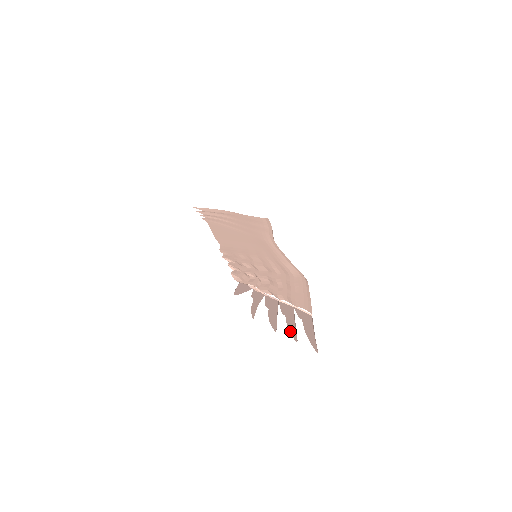
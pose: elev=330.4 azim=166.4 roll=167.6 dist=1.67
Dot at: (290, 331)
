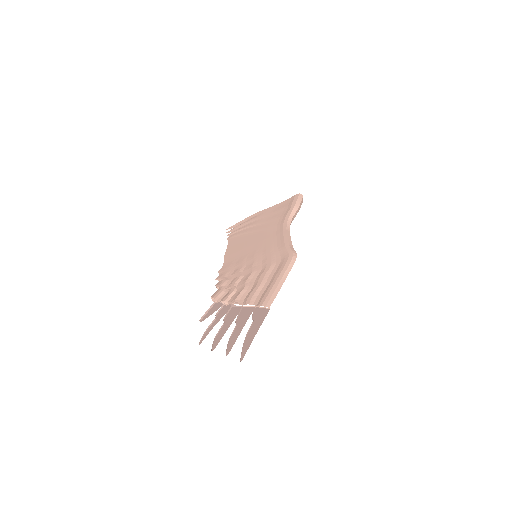
Dot at: (229, 344)
